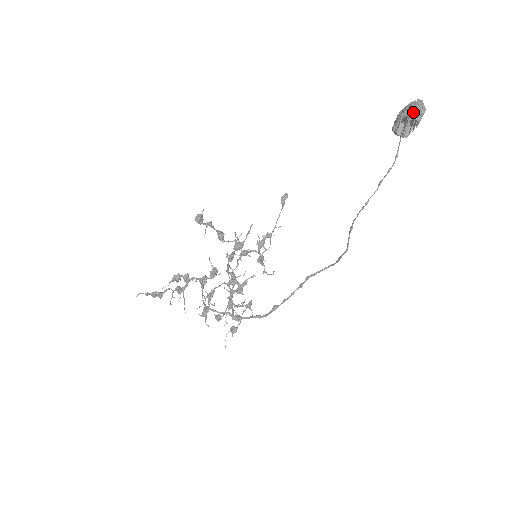
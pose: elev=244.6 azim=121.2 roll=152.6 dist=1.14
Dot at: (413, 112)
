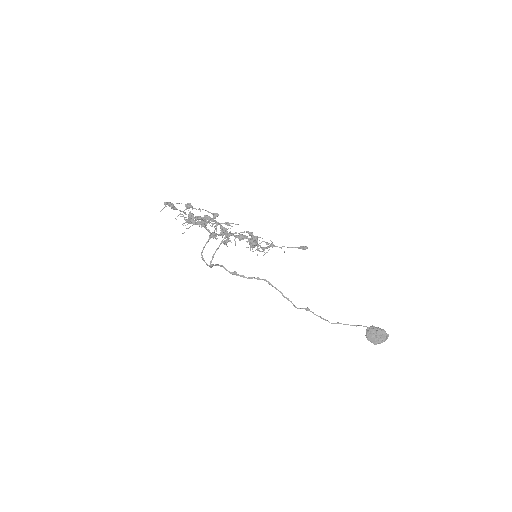
Dot at: occluded
